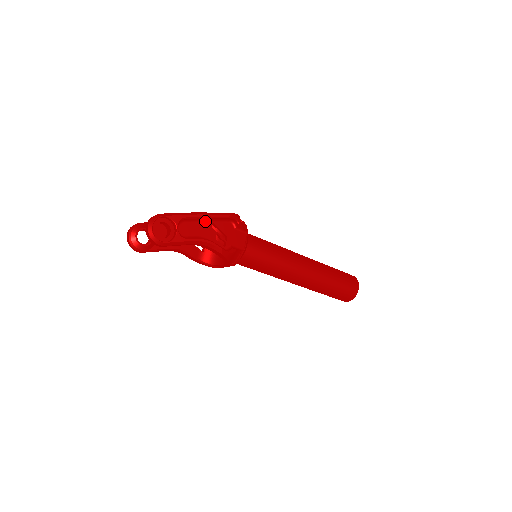
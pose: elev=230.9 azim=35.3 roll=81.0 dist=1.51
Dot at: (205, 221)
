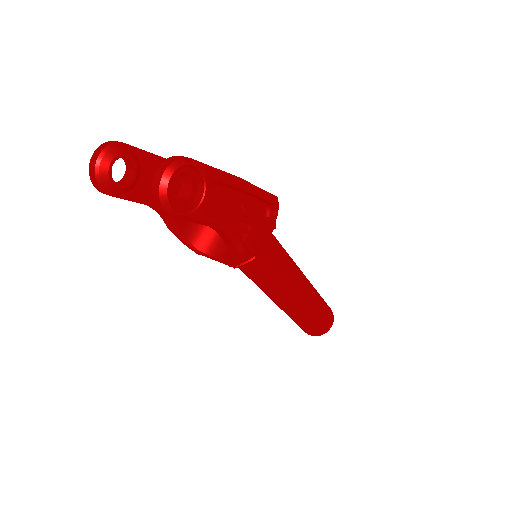
Dot at: (238, 193)
